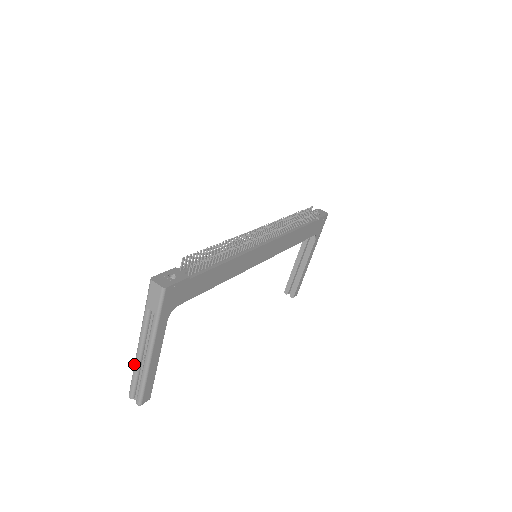
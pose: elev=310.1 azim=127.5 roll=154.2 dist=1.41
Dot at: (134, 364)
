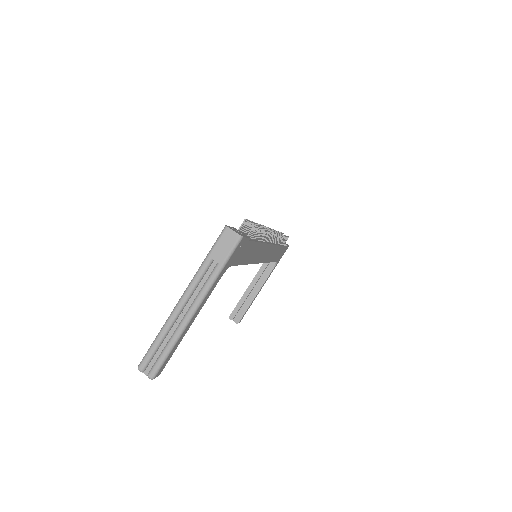
Dot at: (163, 325)
